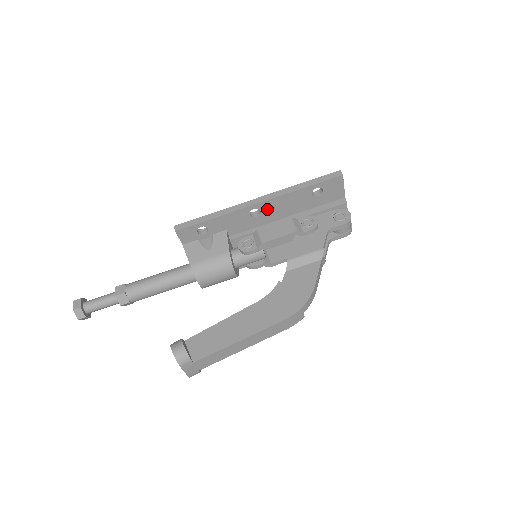
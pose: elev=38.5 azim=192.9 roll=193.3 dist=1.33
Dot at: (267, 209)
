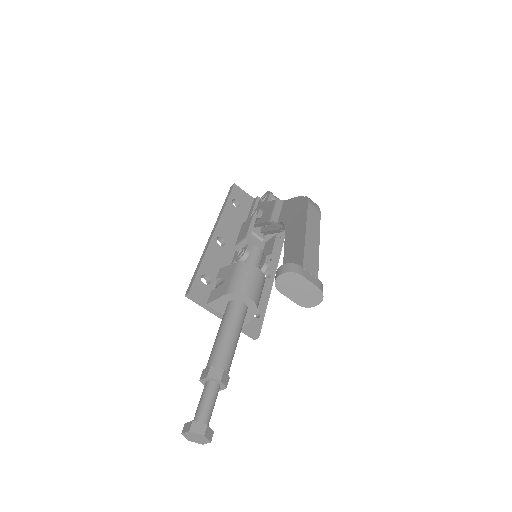
Dot at: (224, 234)
